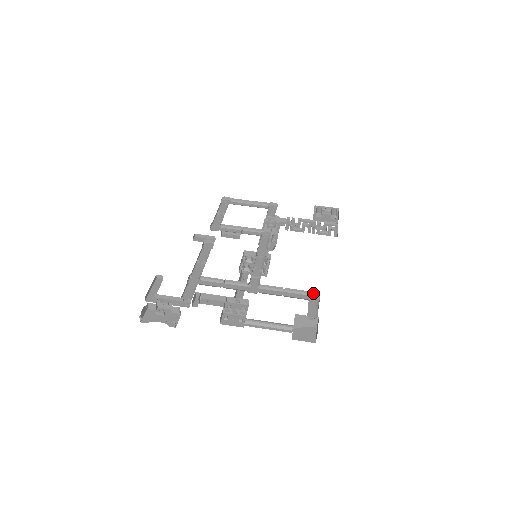
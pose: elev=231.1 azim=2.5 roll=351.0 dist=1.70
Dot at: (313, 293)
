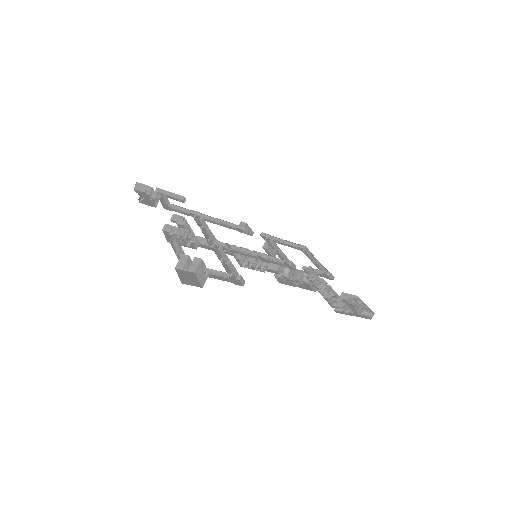
Dot at: (242, 281)
